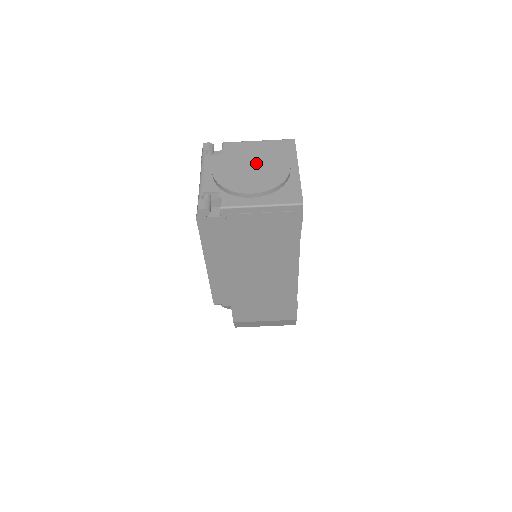
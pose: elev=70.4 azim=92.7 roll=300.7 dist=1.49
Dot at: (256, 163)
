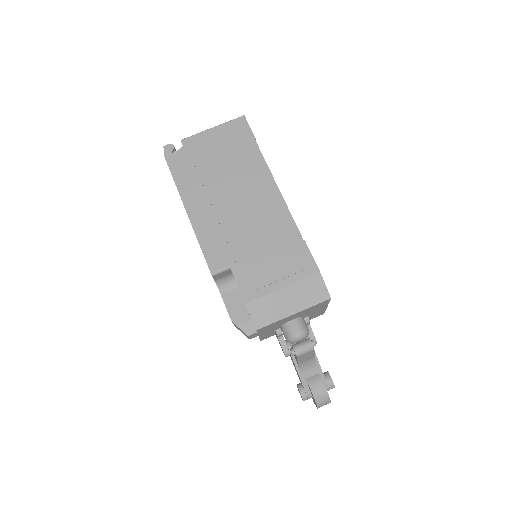
Dot at: occluded
